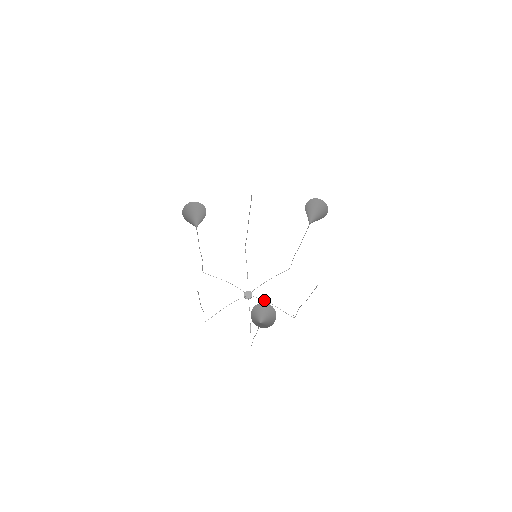
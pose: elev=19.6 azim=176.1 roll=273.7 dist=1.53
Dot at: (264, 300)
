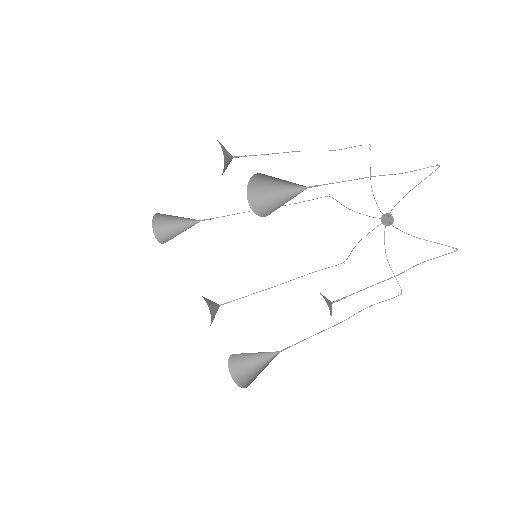
Dot at: occluded
